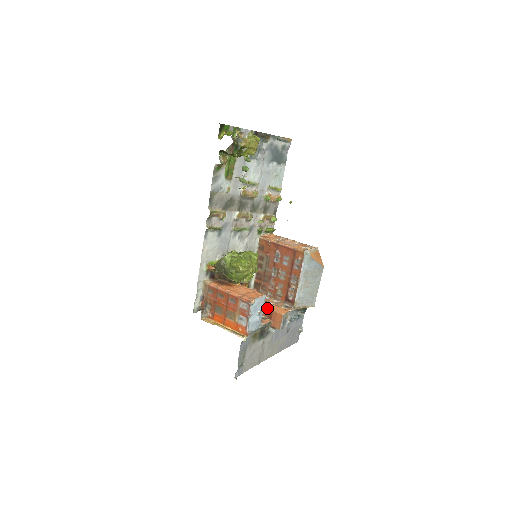
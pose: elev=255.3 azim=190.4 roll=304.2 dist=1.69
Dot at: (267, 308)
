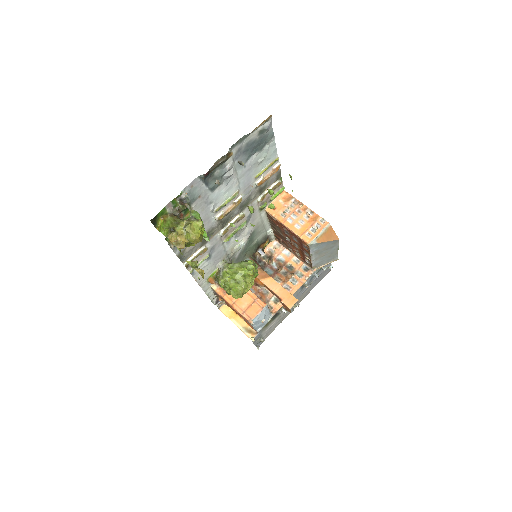
Dot at: (277, 296)
